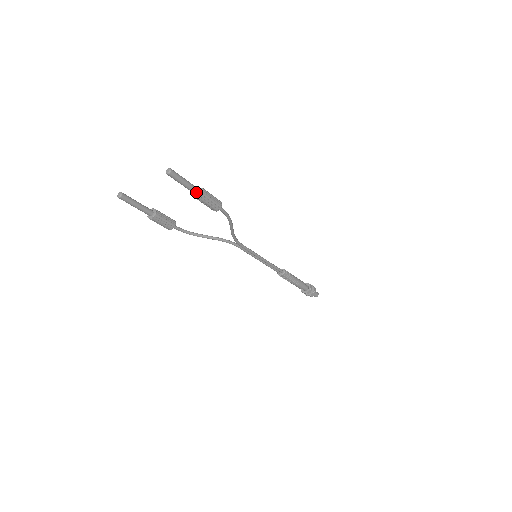
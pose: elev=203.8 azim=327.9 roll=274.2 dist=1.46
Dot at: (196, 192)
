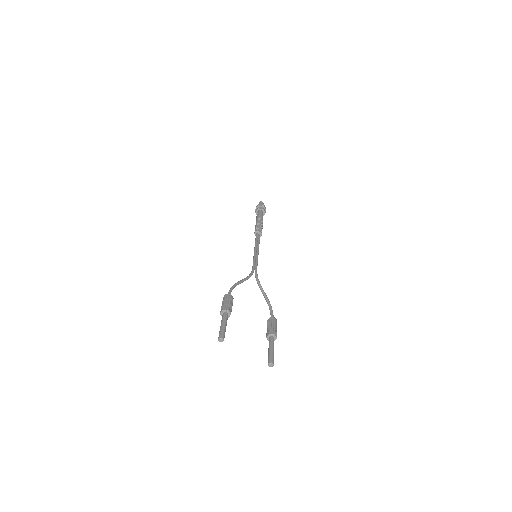
Dot at: occluded
